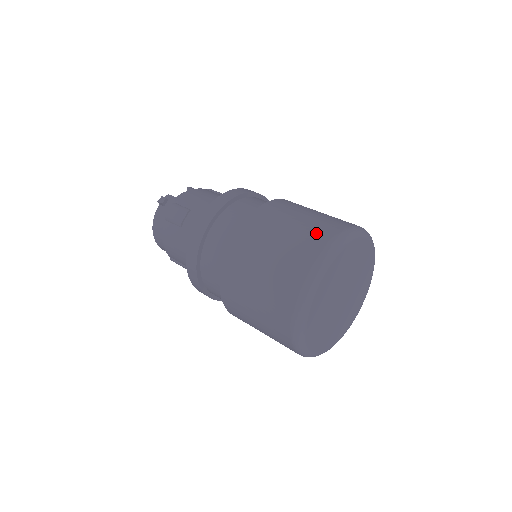
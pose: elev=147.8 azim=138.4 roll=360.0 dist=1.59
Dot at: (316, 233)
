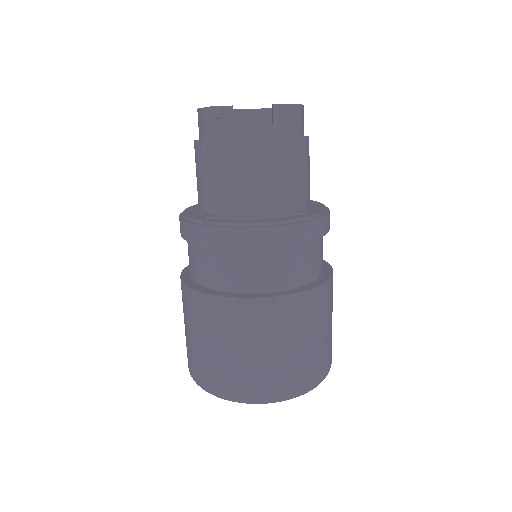
Dot at: (245, 382)
